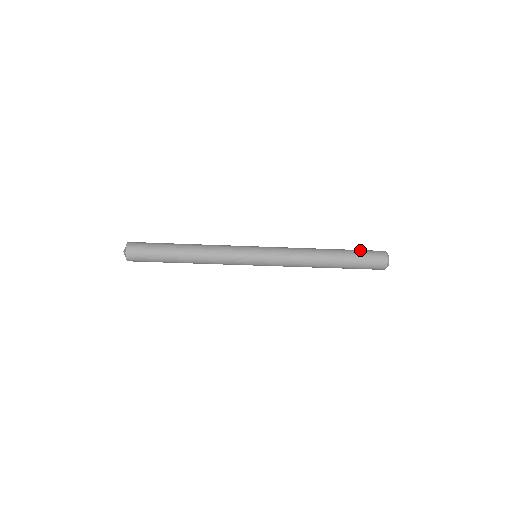
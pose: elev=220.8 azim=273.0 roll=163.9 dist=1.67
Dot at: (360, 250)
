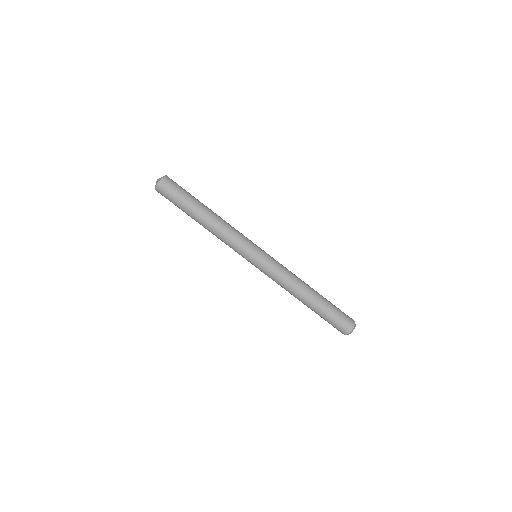
Dot at: occluded
